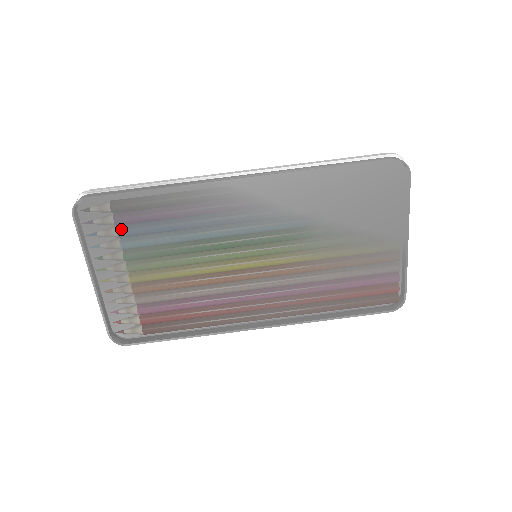
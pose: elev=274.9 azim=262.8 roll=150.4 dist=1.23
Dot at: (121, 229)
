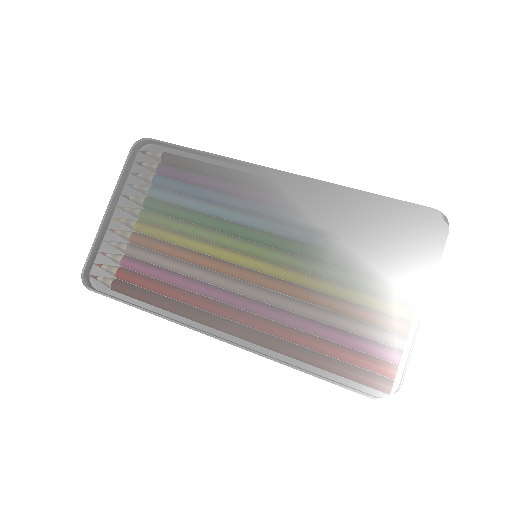
Dot at: (158, 174)
